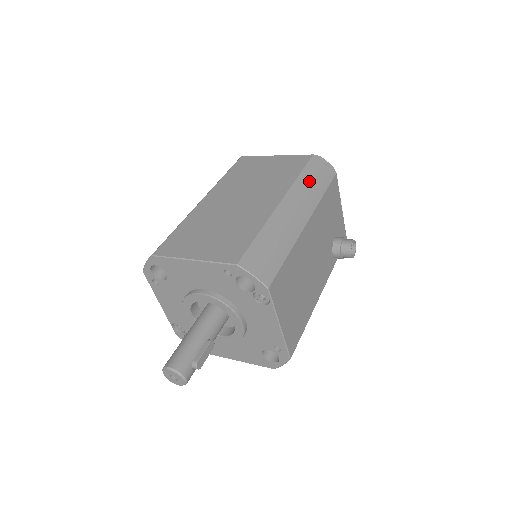
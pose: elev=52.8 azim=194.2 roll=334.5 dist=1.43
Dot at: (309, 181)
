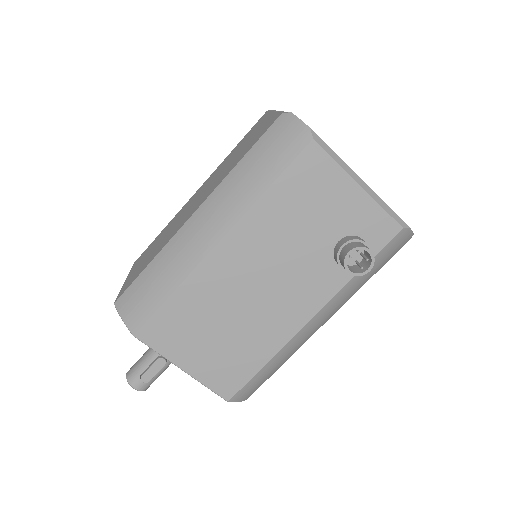
Dot at: (248, 170)
